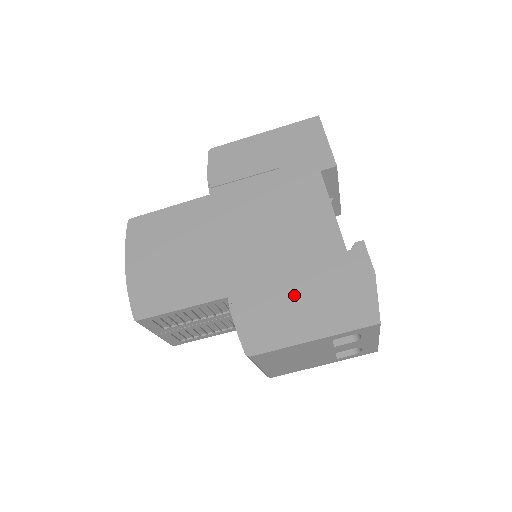
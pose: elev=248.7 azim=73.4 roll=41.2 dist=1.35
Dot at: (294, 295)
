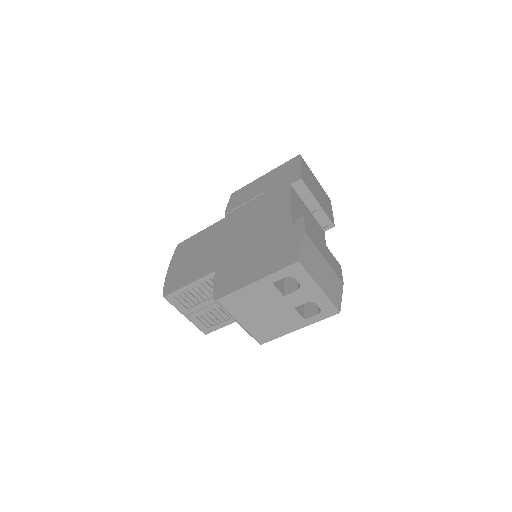
Dot at: (252, 259)
